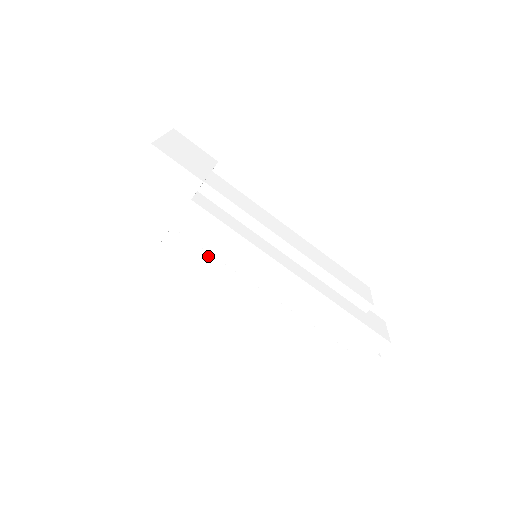
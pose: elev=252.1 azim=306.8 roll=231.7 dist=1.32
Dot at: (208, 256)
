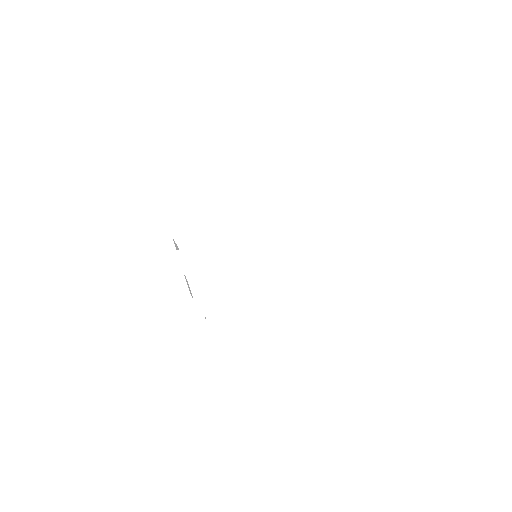
Dot at: (225, 272)
